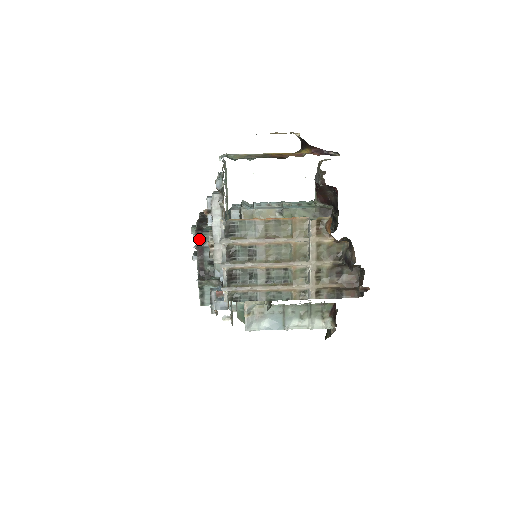
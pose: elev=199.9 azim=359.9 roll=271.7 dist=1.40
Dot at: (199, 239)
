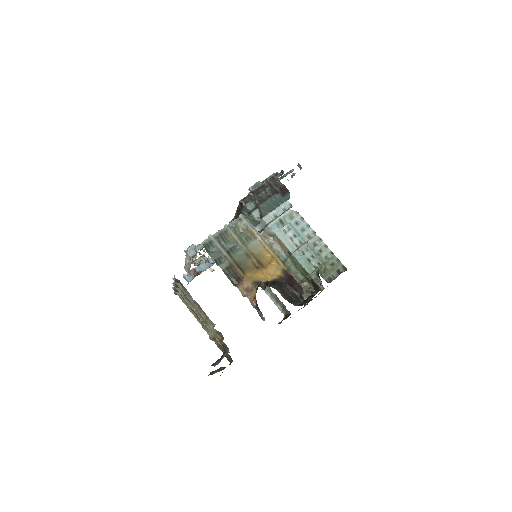
Dot at: (241, 206)
